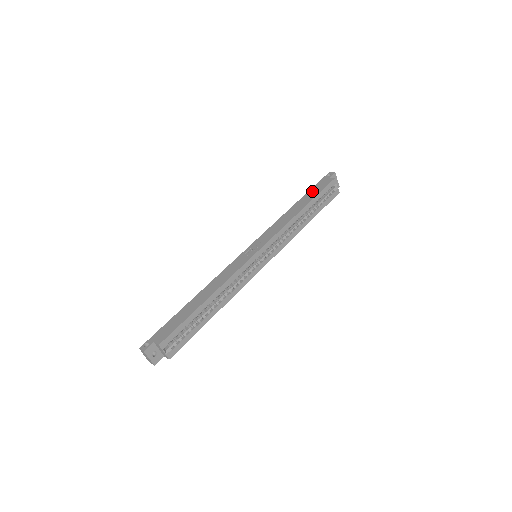
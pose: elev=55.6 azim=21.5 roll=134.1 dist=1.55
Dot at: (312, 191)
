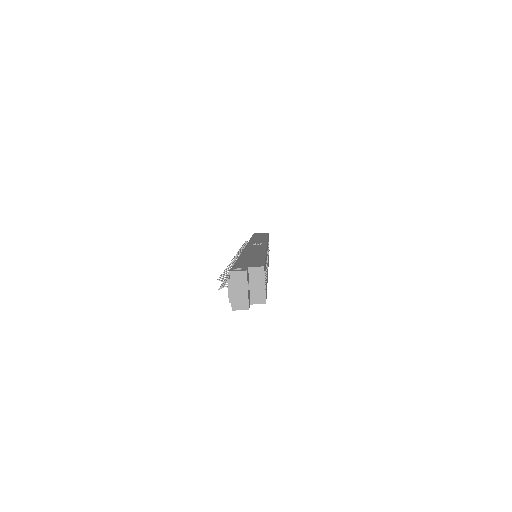
Dot at: (257, 235)
